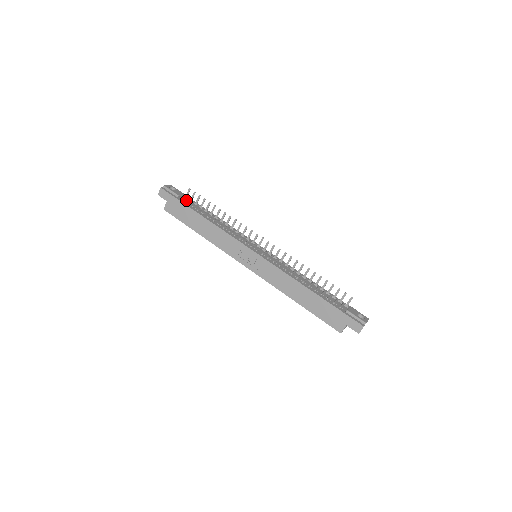
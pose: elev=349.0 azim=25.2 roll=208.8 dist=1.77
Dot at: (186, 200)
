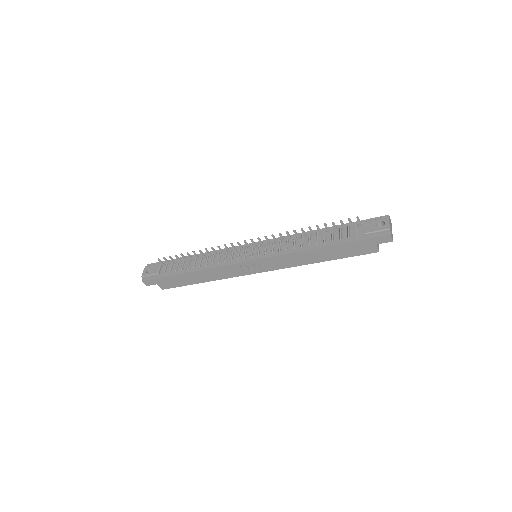
Dot at: (166, 269)
